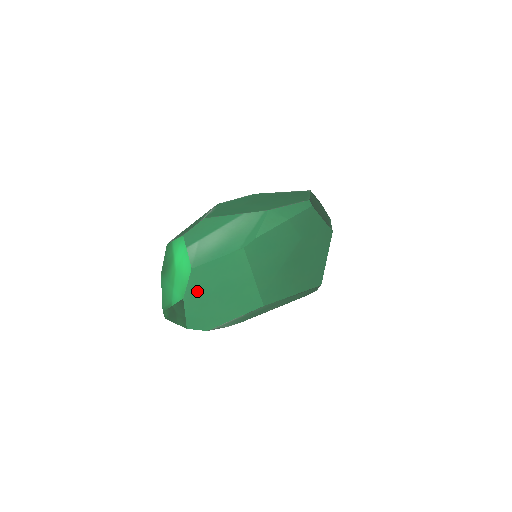
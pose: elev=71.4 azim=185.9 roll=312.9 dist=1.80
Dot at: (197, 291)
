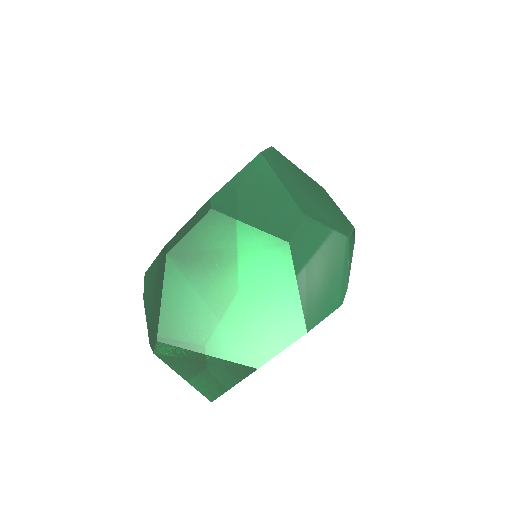
Dot at: occluded
